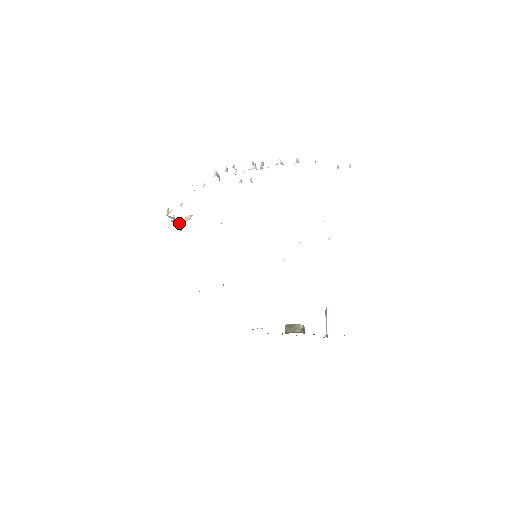
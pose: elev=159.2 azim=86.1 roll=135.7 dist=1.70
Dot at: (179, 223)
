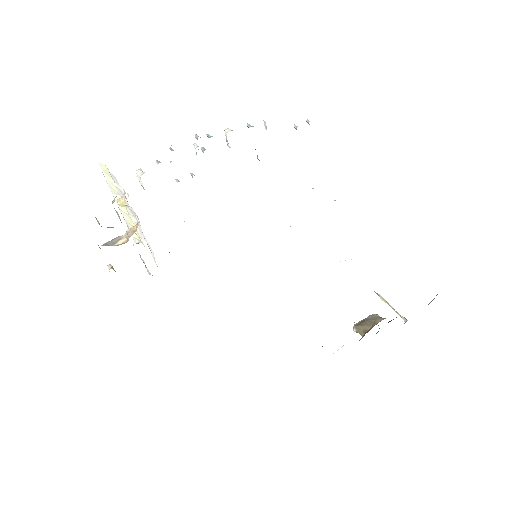
Dot at: (119, 243)
